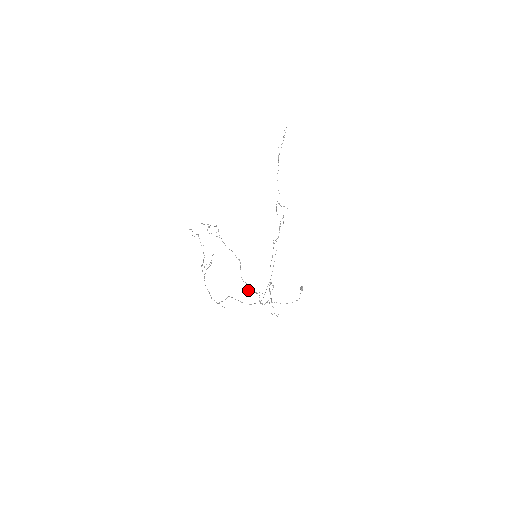
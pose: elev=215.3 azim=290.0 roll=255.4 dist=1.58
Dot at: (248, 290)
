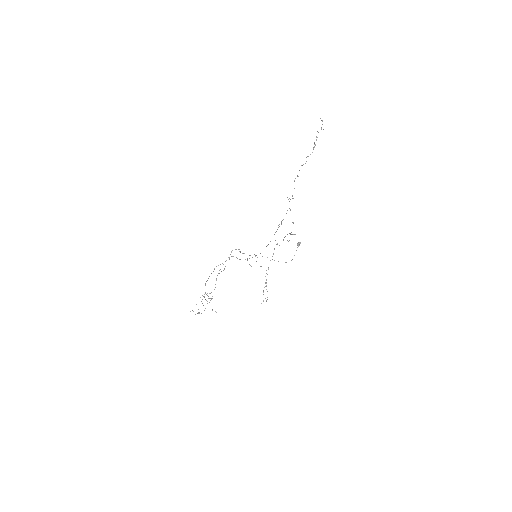
Dot at: occluded
